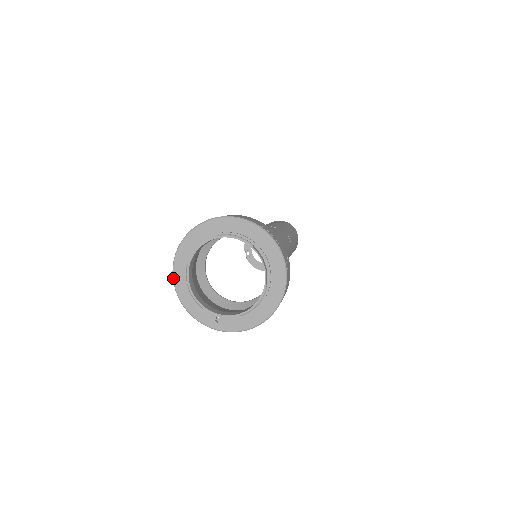
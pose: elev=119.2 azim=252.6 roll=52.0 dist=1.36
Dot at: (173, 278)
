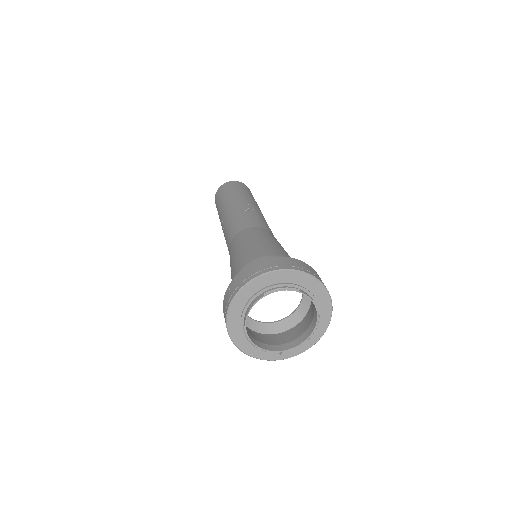
Dot at: (230, 338)
